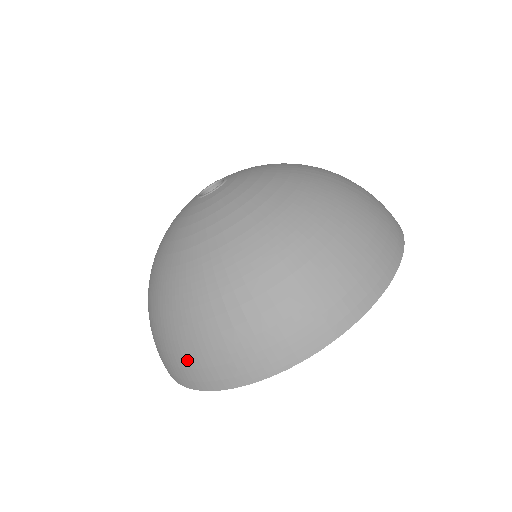
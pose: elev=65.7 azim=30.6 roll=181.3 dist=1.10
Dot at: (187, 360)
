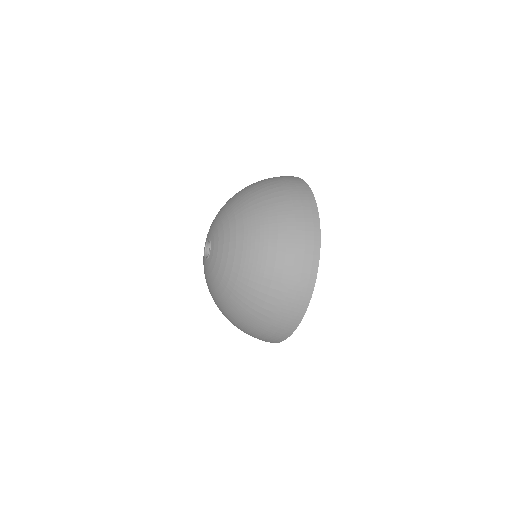
Dot at: occluded
